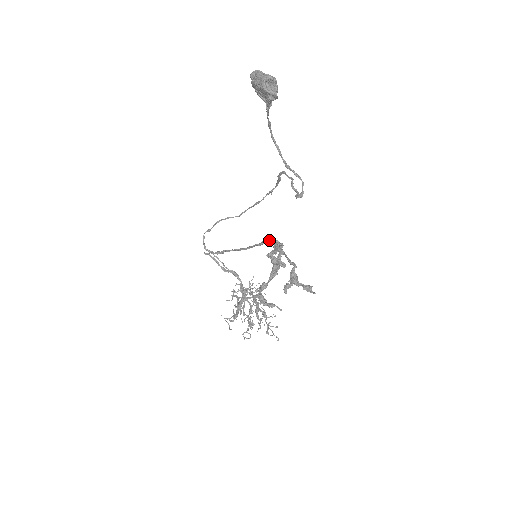
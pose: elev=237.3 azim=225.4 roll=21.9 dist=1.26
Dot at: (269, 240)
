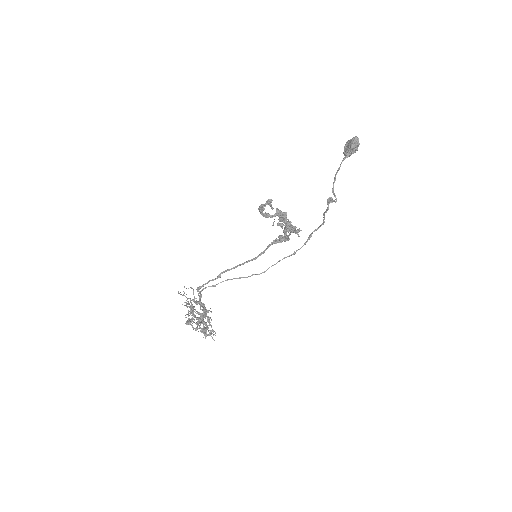
Dot at: occluded
